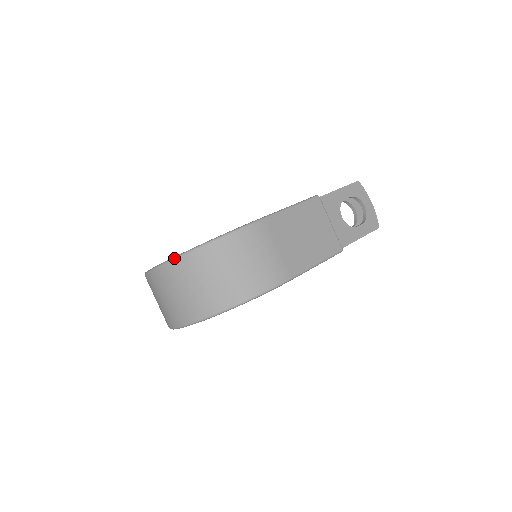
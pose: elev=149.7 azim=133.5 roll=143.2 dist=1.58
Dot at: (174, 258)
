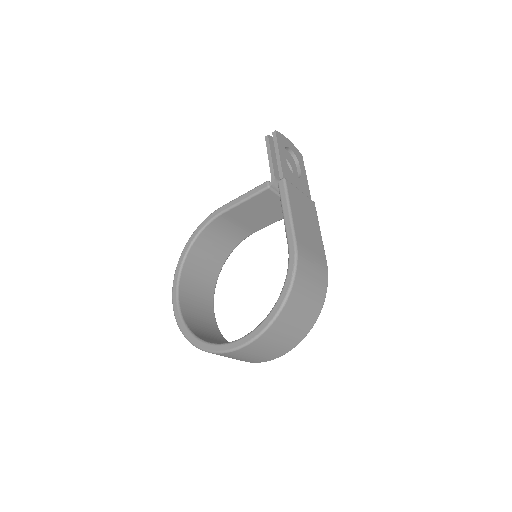
Dot at: (265, 330)
